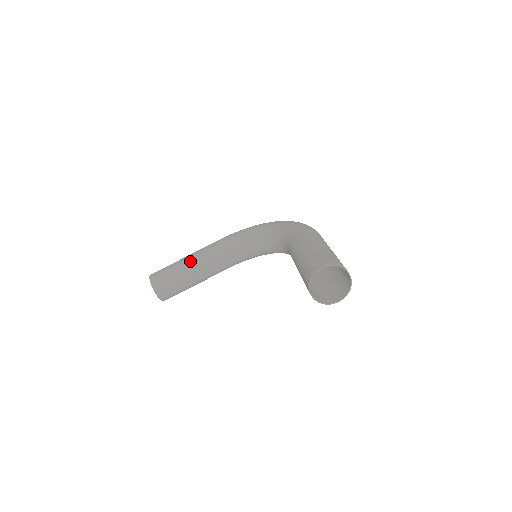
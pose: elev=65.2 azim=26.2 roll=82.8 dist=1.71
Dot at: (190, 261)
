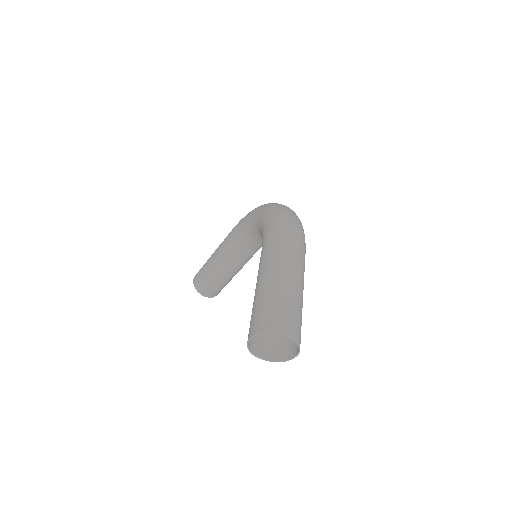
Dot at: (214, 261)
